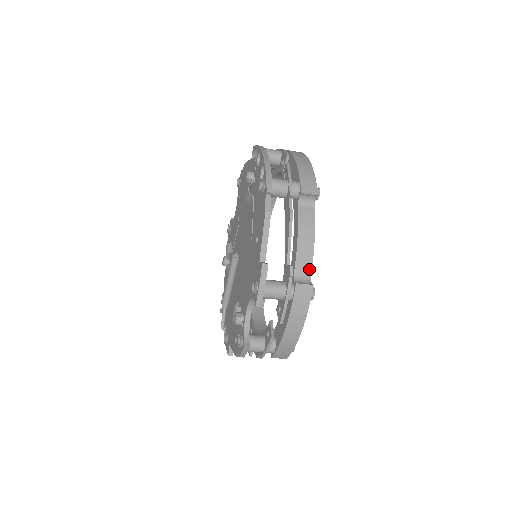
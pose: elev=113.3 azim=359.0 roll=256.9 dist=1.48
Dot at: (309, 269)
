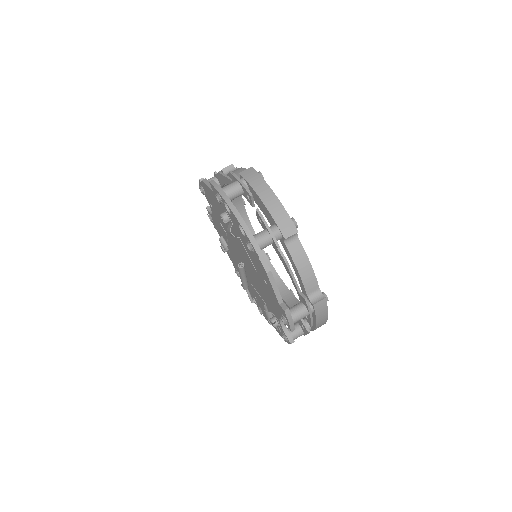
Dot at: (316, 286)
